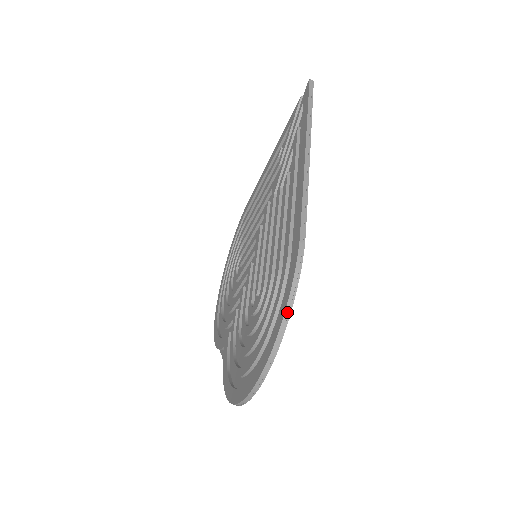
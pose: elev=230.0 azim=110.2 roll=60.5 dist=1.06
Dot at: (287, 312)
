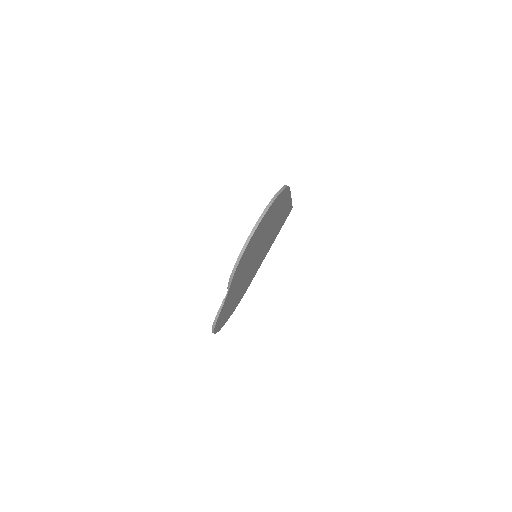
Dot at: (281, 190)
